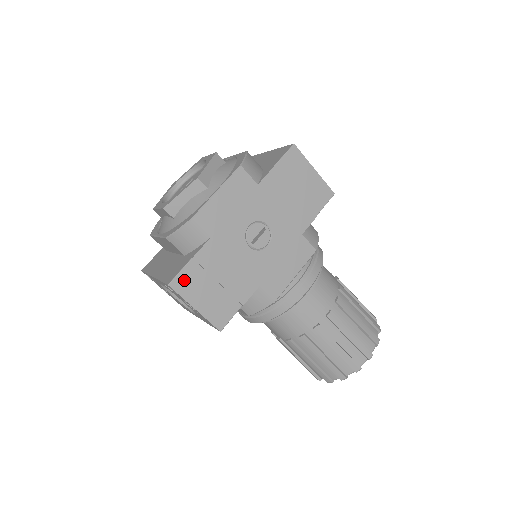
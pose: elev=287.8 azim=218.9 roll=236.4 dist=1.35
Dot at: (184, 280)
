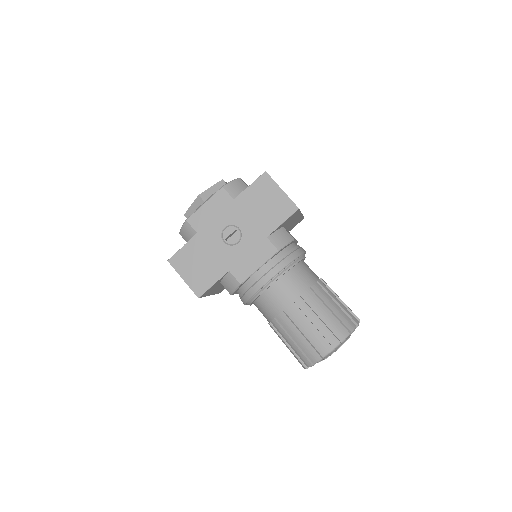
Dot at: (178, 259)
